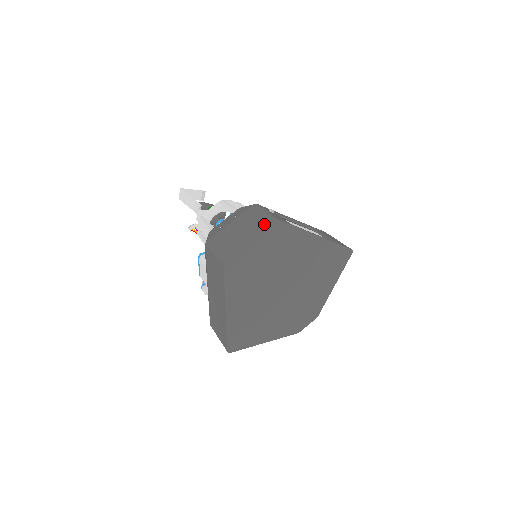
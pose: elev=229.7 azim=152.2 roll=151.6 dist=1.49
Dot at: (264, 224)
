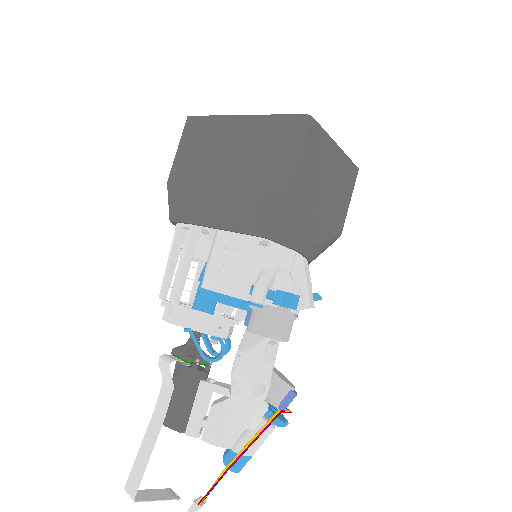
Dot at: occluded
